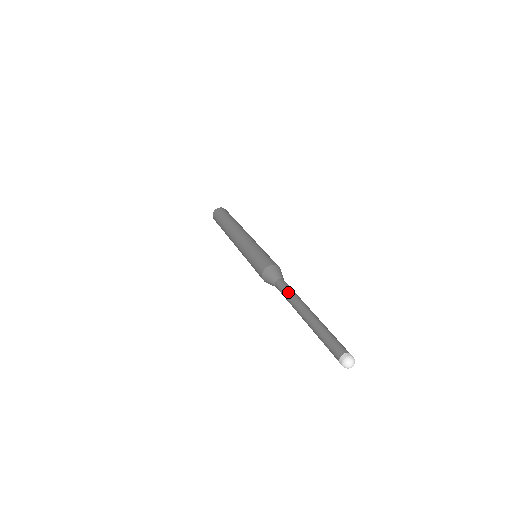
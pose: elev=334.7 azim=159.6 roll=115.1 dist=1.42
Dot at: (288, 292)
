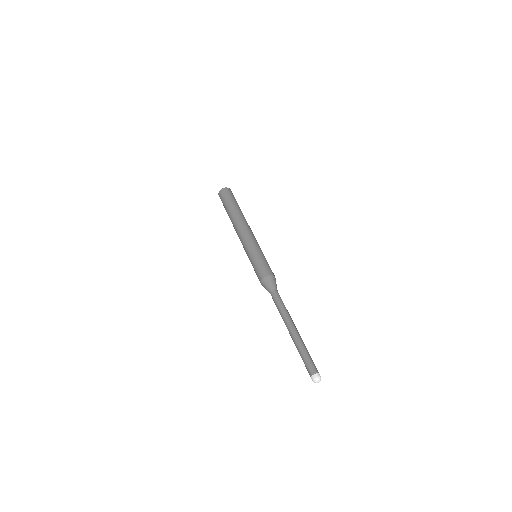
Dot at: (284, 305)
